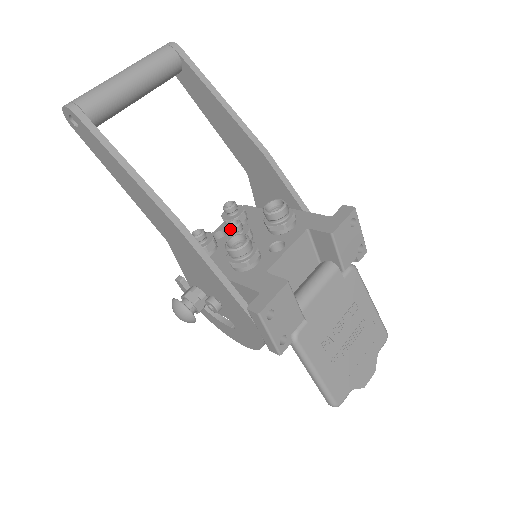
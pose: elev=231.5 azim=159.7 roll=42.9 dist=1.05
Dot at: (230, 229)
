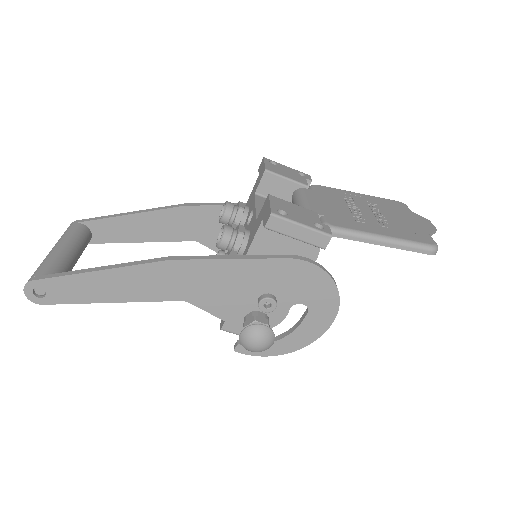
Dot at: occluded
